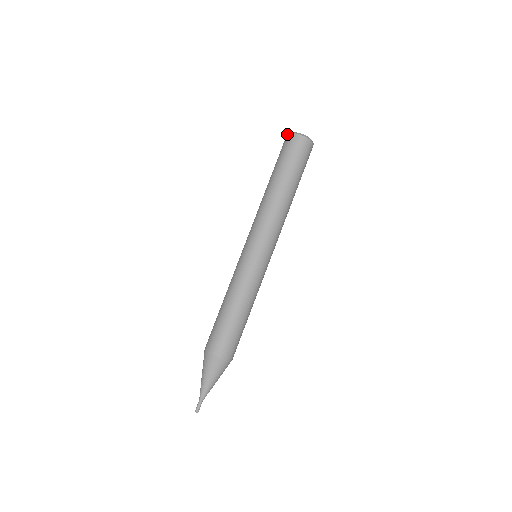
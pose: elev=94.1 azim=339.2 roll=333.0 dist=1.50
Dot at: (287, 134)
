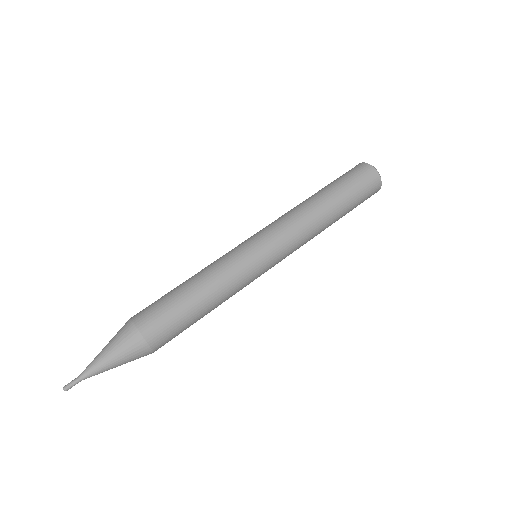
Dot at: (358, 164)
